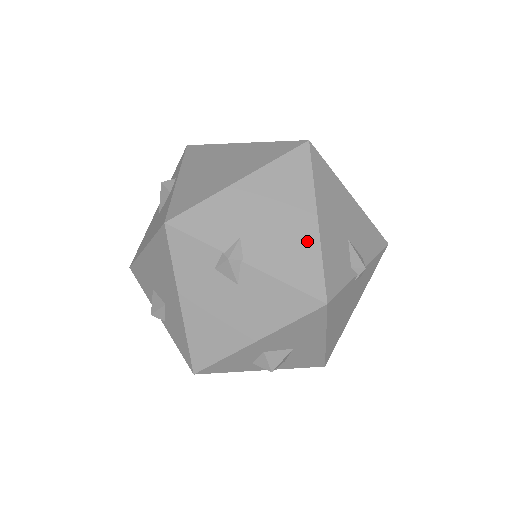
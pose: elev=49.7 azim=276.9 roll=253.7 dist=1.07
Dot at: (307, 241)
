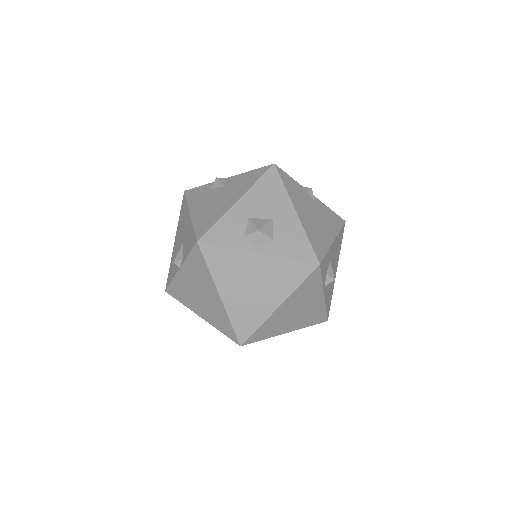
Dot at: occluded
